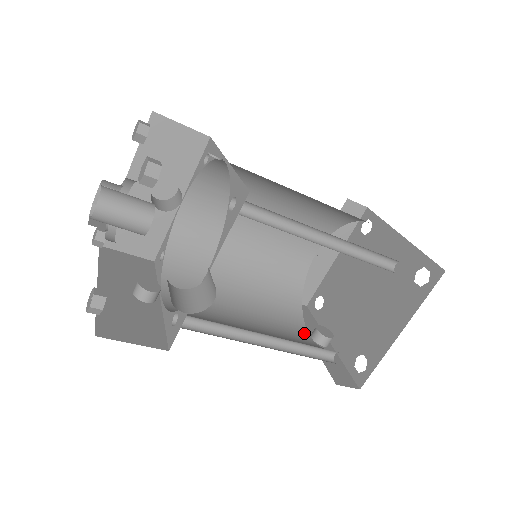
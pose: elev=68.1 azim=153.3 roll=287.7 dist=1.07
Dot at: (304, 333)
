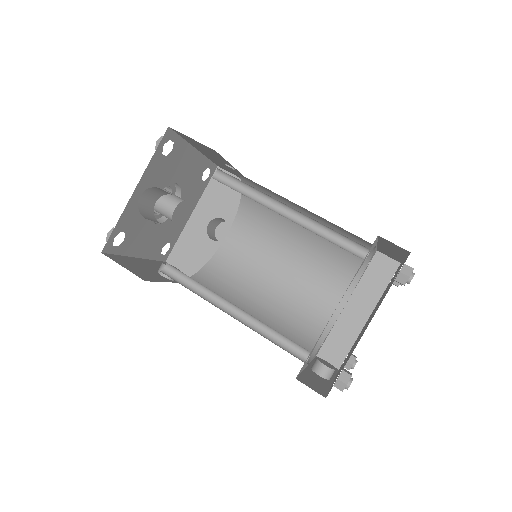
Dot at: occluded
